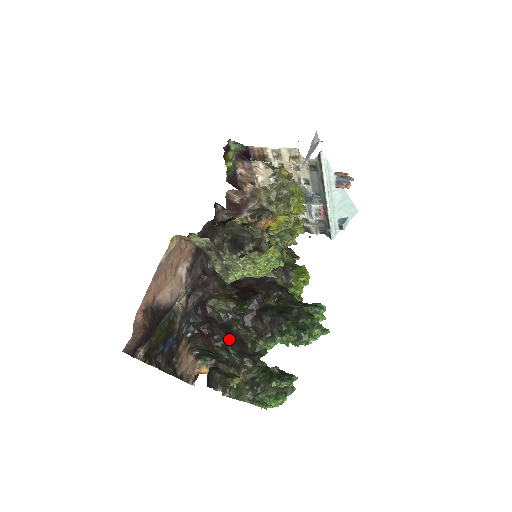
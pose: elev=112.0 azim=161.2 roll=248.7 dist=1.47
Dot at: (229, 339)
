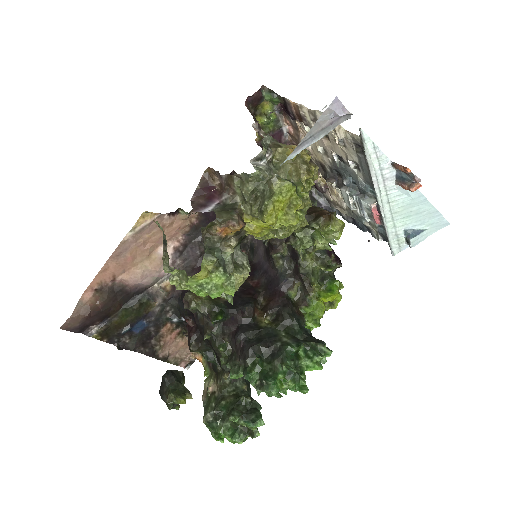
Dot at: (208, 343)
